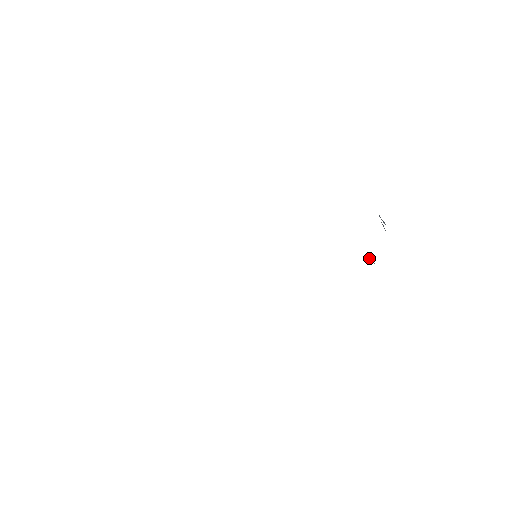
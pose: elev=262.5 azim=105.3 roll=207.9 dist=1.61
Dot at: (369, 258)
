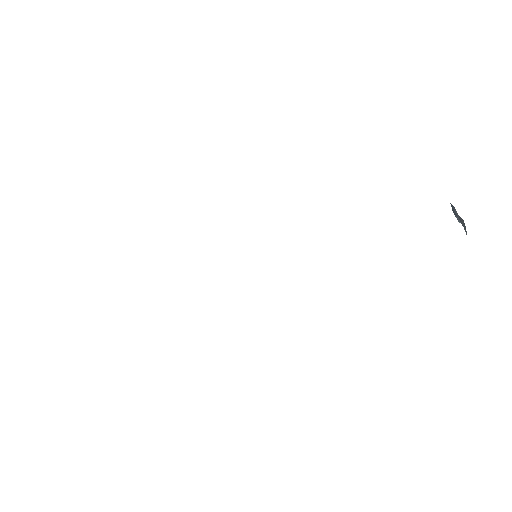
Dot at: occluded
